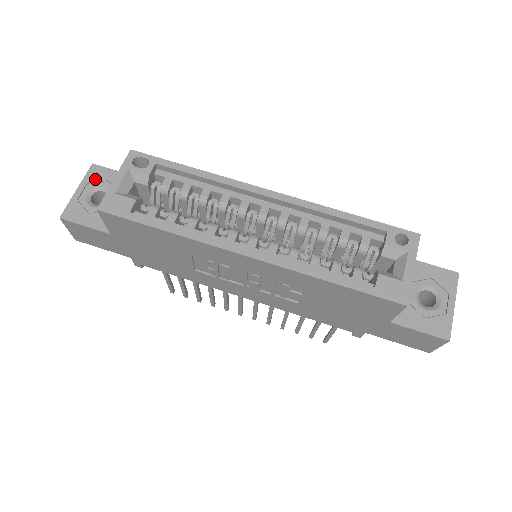
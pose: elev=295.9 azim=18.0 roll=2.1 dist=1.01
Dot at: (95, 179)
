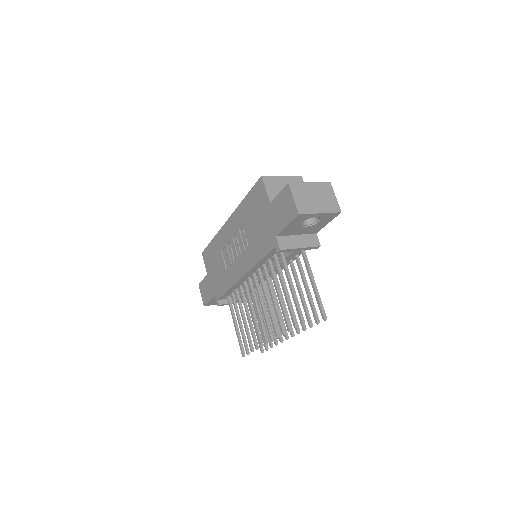
Dot at: occluded
